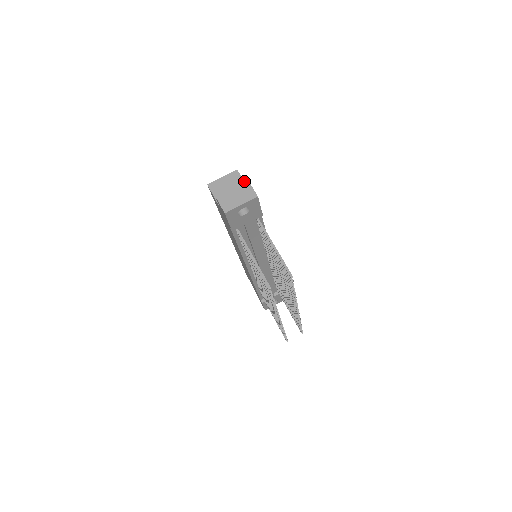
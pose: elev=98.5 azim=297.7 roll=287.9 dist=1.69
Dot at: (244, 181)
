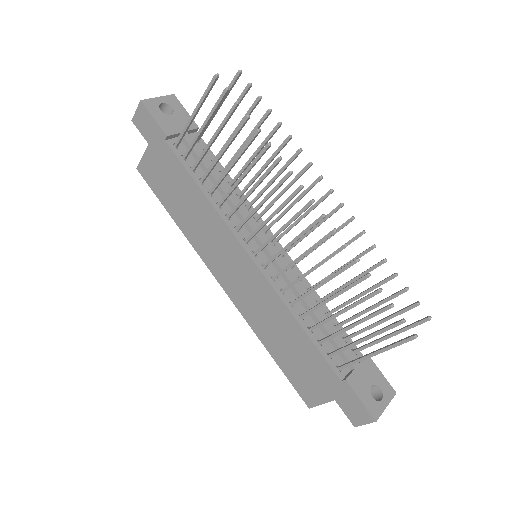
Dot at: occluded
